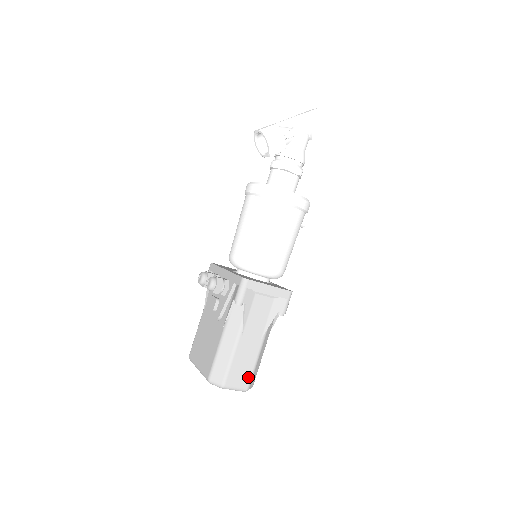
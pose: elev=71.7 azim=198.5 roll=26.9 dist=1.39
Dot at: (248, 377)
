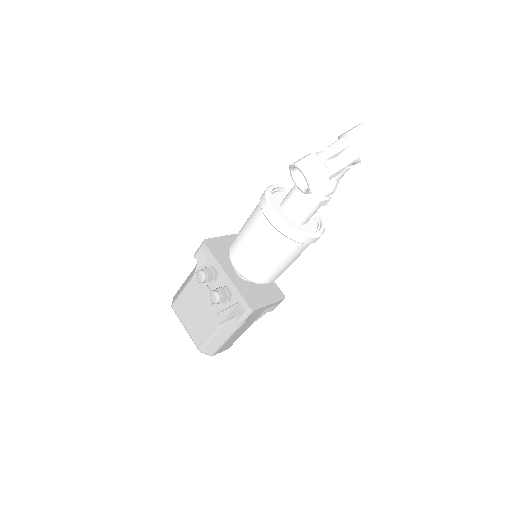
Dot at: (231, 345)
